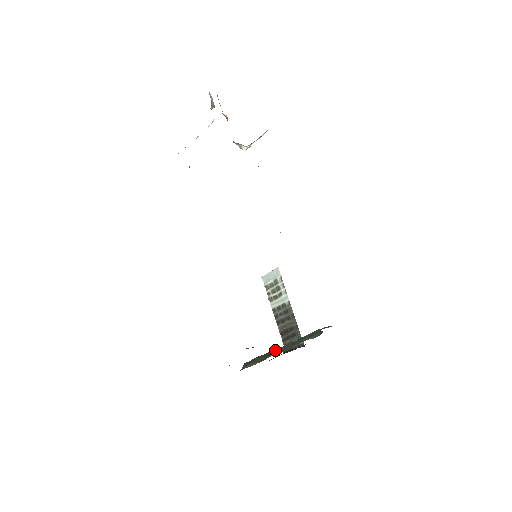
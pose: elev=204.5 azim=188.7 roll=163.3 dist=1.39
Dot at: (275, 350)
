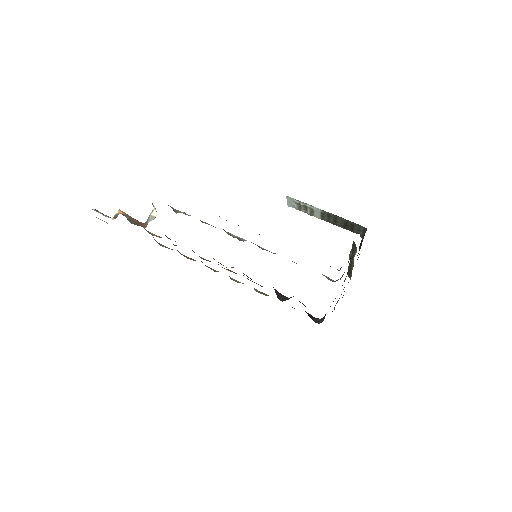
Dot at: (350, 262)
